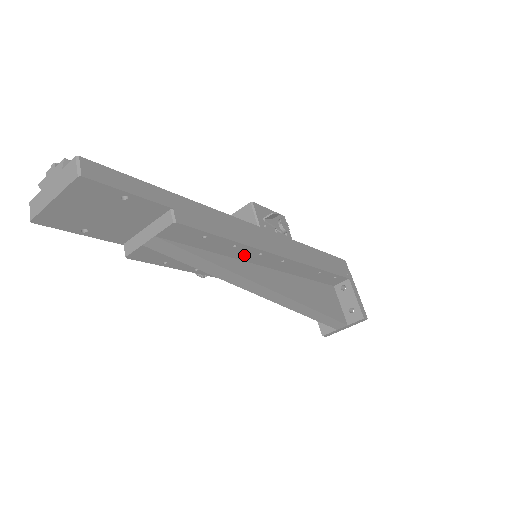
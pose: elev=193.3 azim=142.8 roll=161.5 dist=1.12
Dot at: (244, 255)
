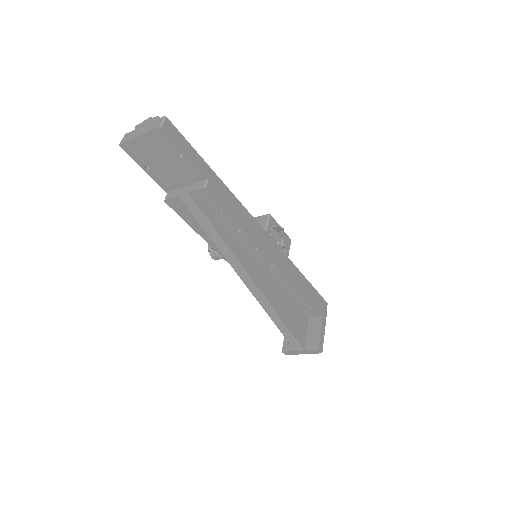
Dot at: (245, 243)
